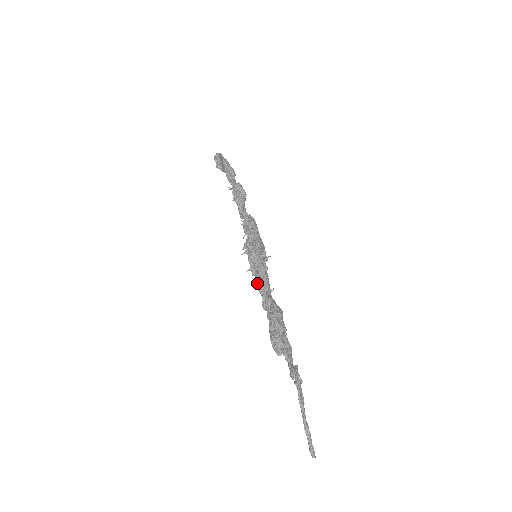
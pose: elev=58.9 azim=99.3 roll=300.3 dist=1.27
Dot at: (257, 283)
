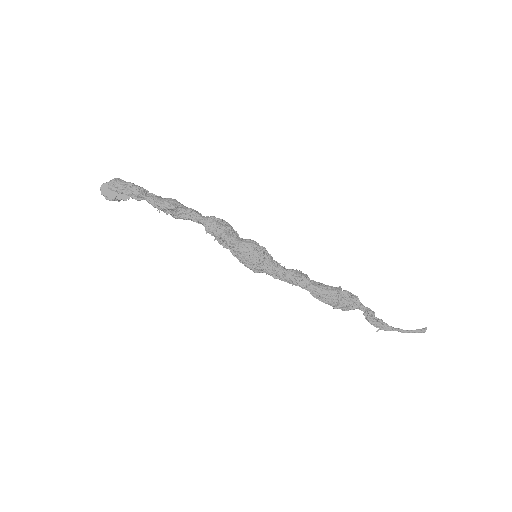
Dot at: (284, 281)
